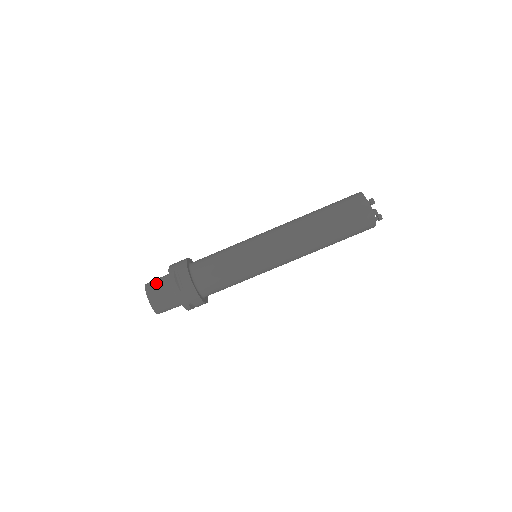
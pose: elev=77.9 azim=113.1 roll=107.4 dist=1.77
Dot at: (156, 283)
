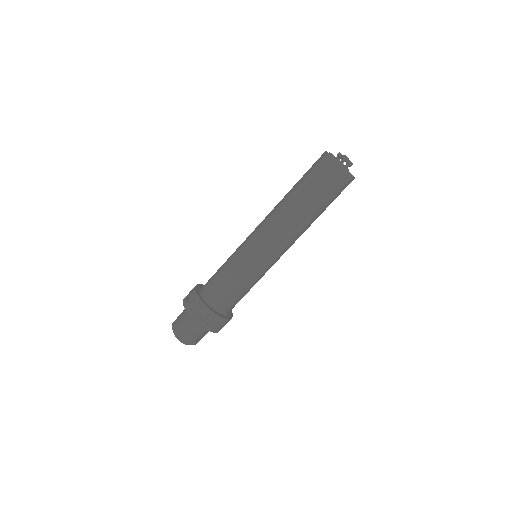
Dot at: occluded
